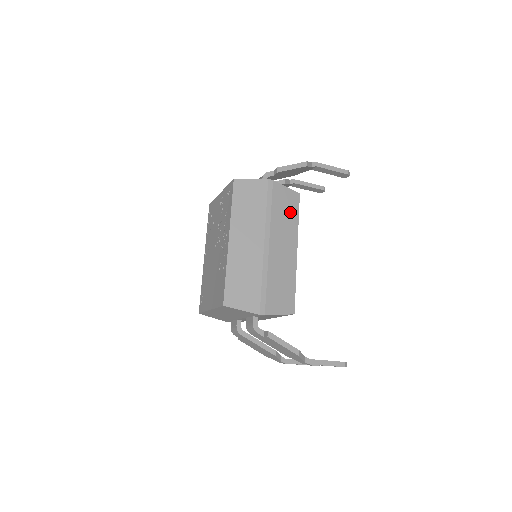
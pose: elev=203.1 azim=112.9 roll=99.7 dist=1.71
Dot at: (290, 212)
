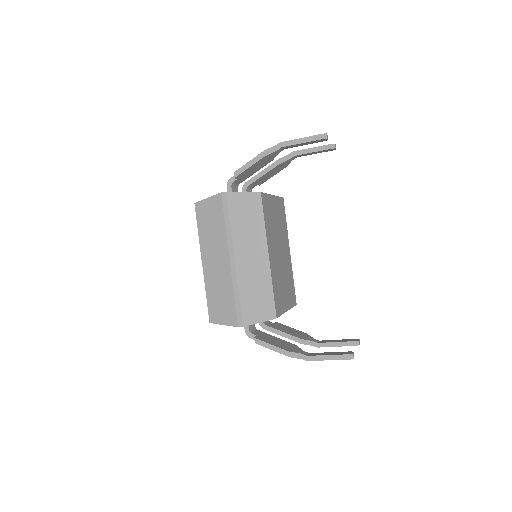
Dot at: (252, 217)
